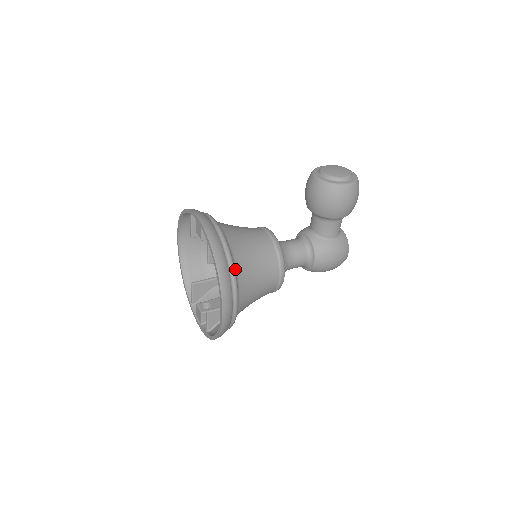
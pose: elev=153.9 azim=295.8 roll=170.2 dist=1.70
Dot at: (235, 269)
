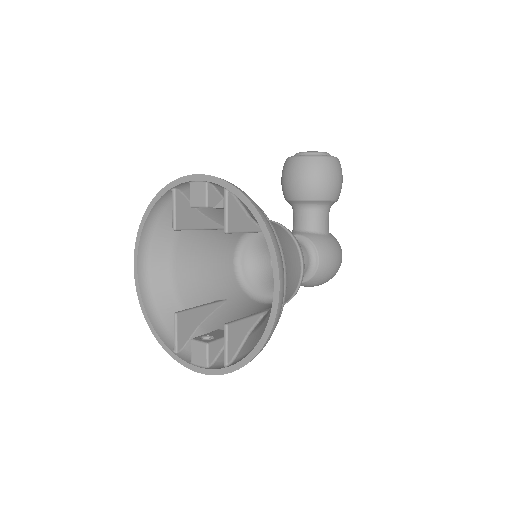
Dot at: occluded
